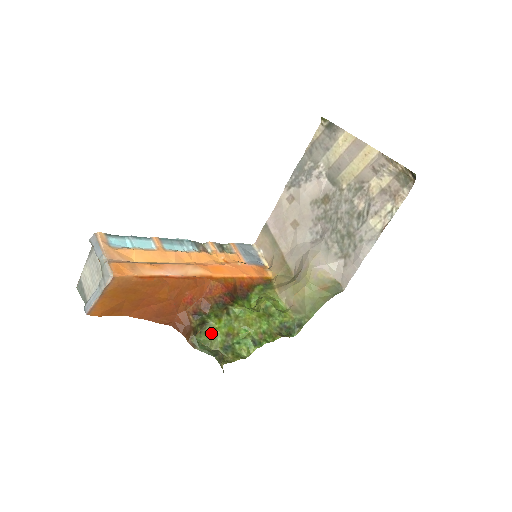
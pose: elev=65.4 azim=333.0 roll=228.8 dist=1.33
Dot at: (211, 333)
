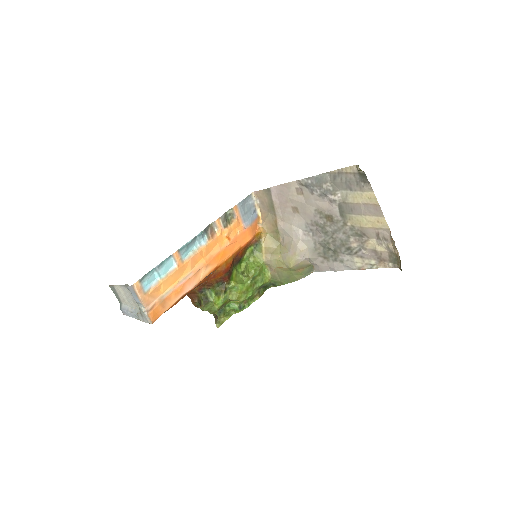
Dot at: (211, 307)
